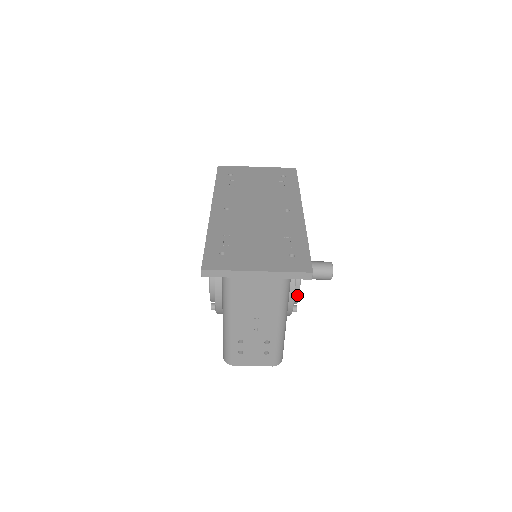
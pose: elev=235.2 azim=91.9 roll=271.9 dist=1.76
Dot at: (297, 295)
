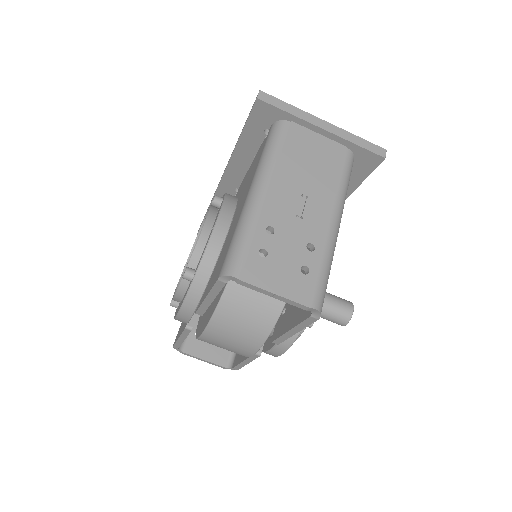
Dot at: occluded
